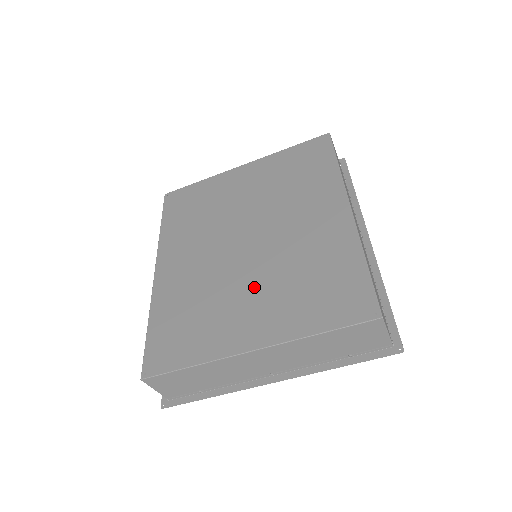
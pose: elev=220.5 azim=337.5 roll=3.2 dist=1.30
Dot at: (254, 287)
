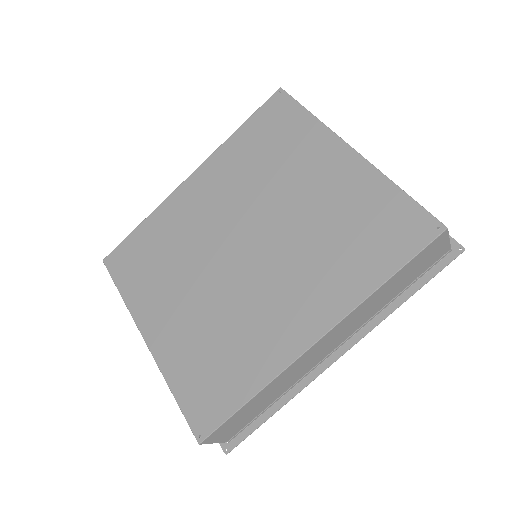
Dot at: (196, 297)
